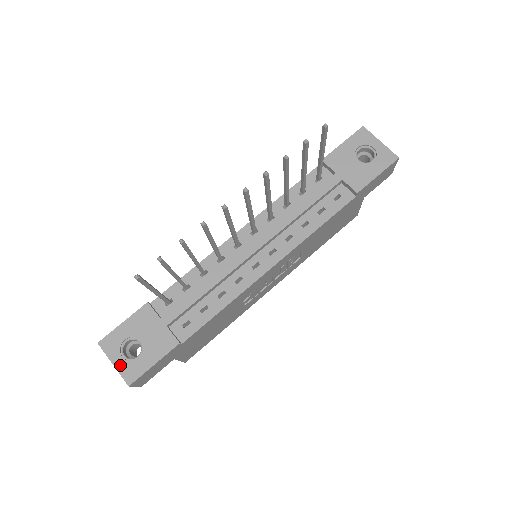
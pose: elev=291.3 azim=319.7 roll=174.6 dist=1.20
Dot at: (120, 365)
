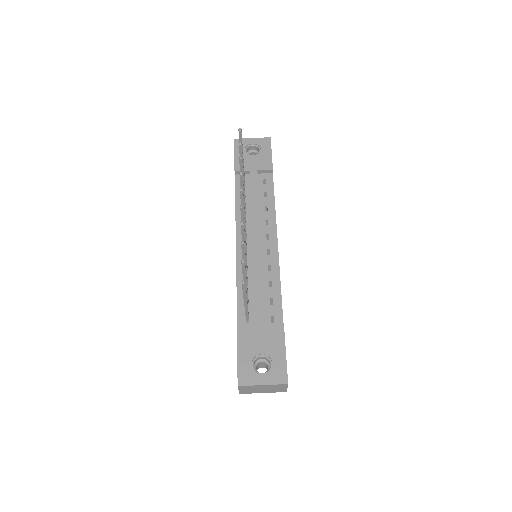
Dot at: (268, 380)
